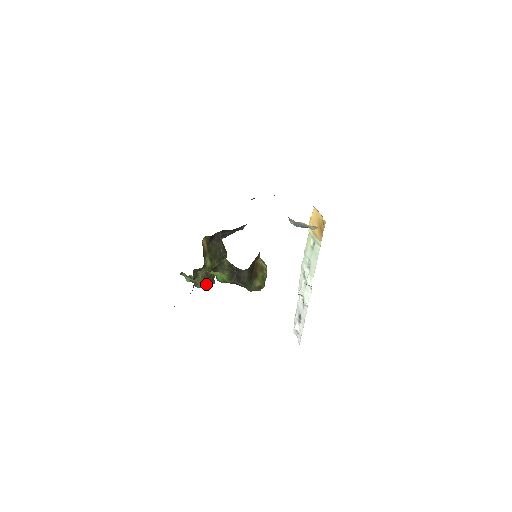
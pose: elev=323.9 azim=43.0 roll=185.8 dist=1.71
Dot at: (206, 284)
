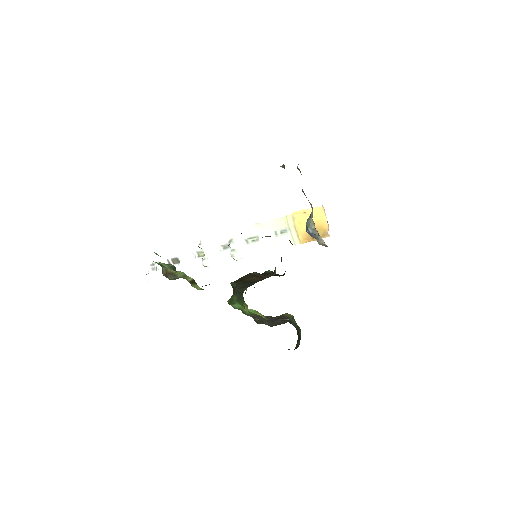
Dot at: occluded
